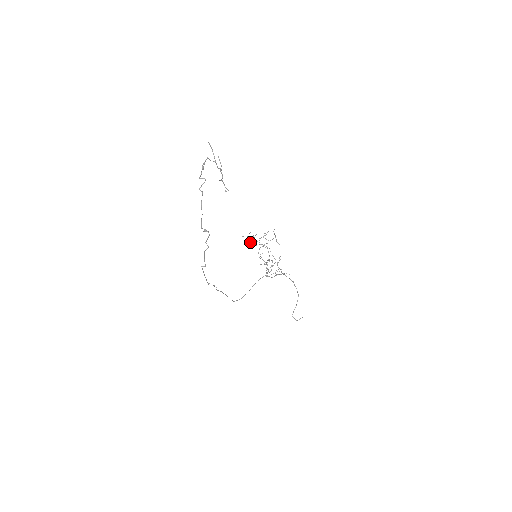
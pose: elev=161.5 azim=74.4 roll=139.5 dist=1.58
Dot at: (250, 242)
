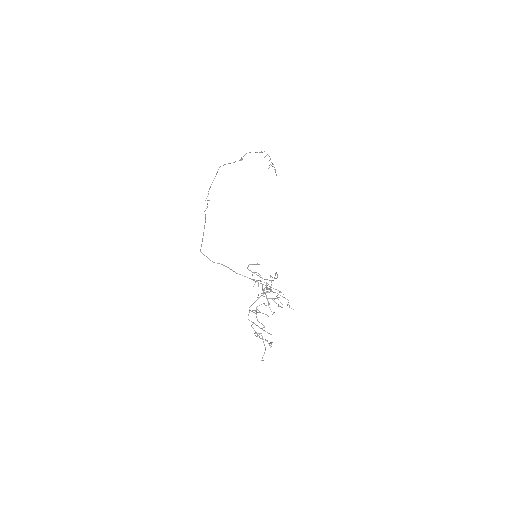
Dot at: (259, 280)
